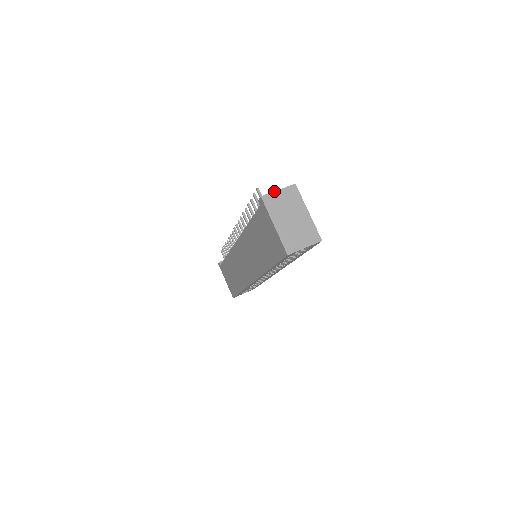
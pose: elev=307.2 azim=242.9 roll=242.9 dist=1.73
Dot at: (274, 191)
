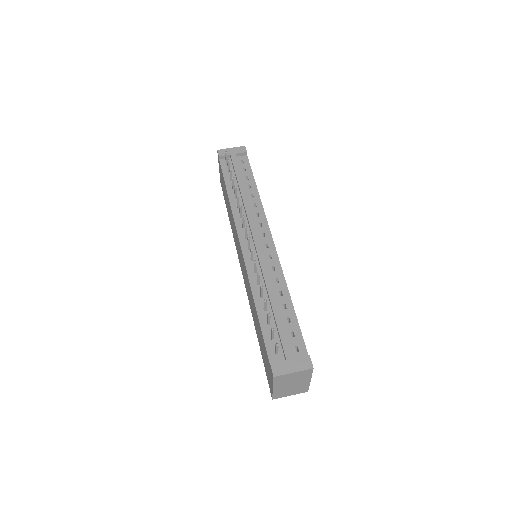
Dot at: (289, 374)
